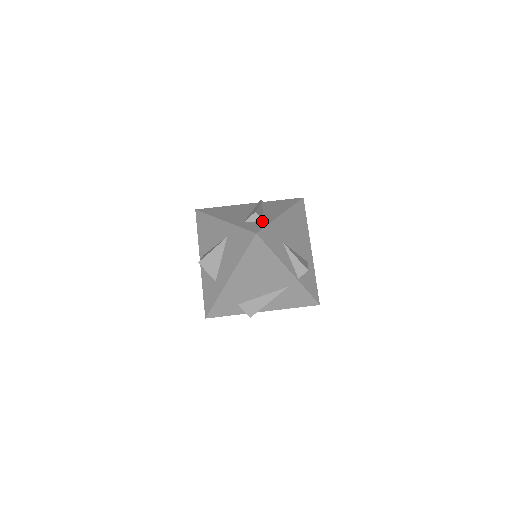
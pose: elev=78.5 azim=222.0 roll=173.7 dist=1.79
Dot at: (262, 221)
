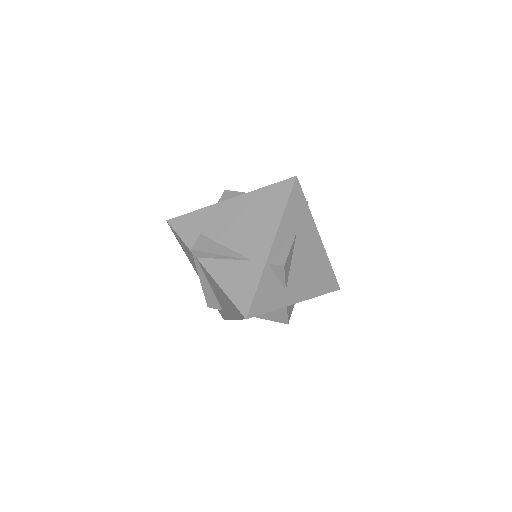
Dot at: occluded
